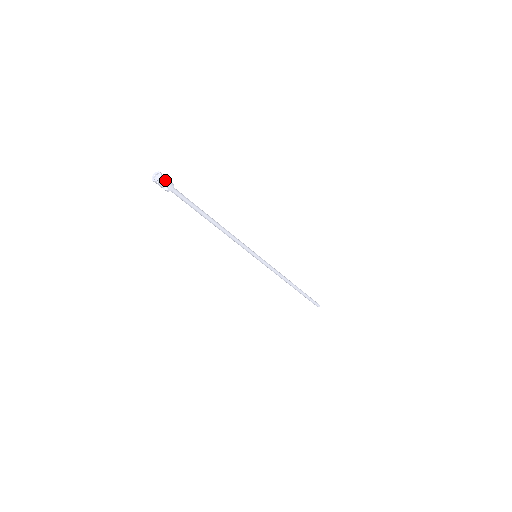
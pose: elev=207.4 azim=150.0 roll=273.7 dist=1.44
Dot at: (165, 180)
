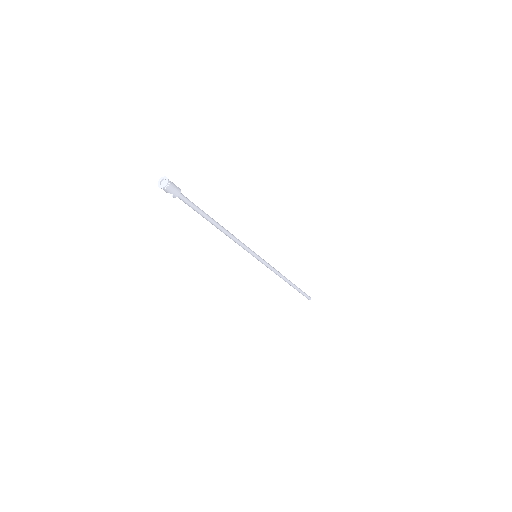
Dot at: (171, 188)
